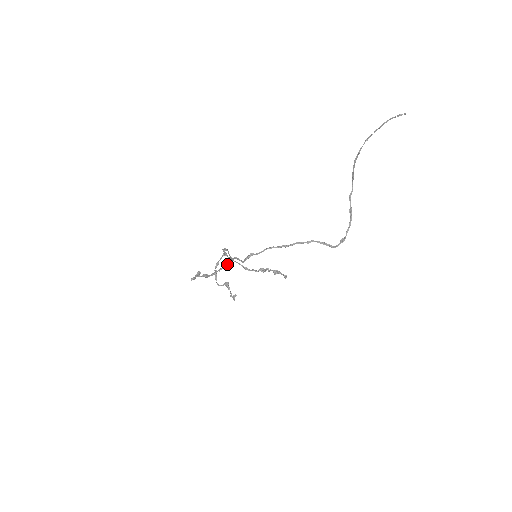
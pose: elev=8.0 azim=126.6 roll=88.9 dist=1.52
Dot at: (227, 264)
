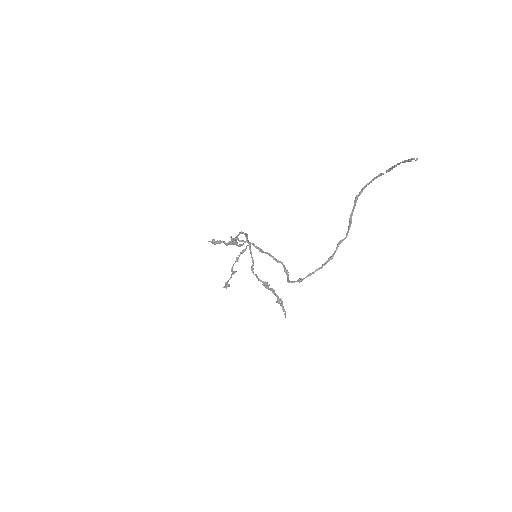
Dot at: (229, 241)
